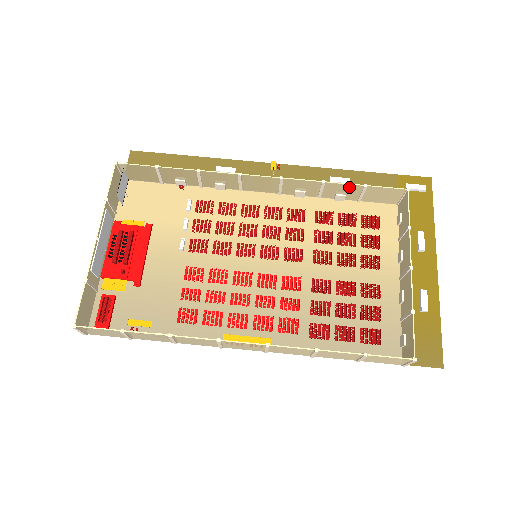
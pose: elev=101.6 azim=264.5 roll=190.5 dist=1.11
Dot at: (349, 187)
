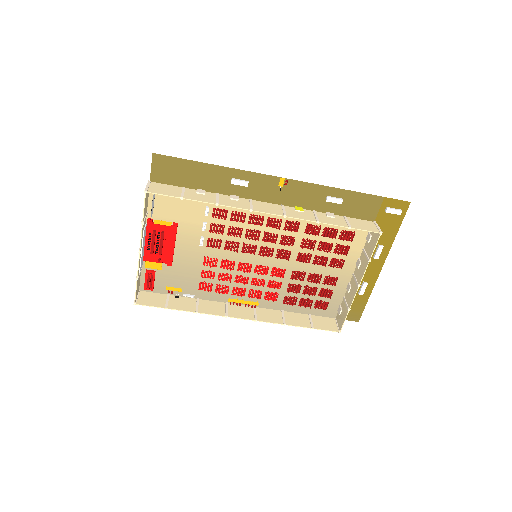
Dot at: (337, 224)
